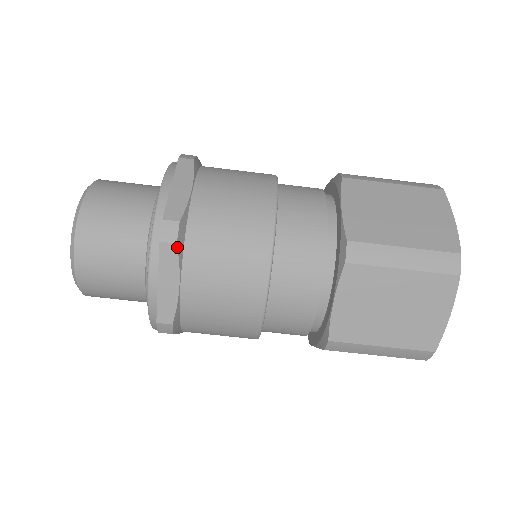
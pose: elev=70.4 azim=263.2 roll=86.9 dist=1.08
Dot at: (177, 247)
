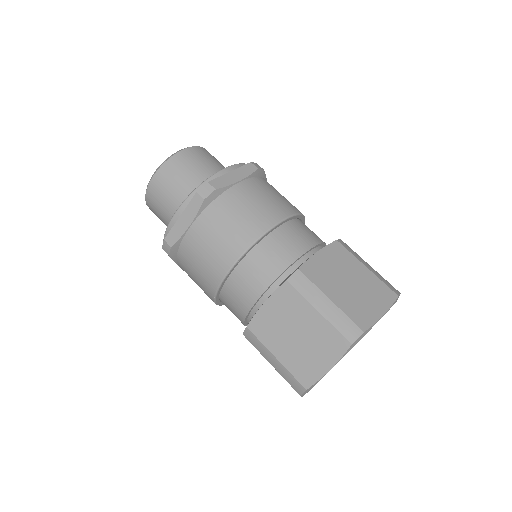
Dot at: (257, 170)
